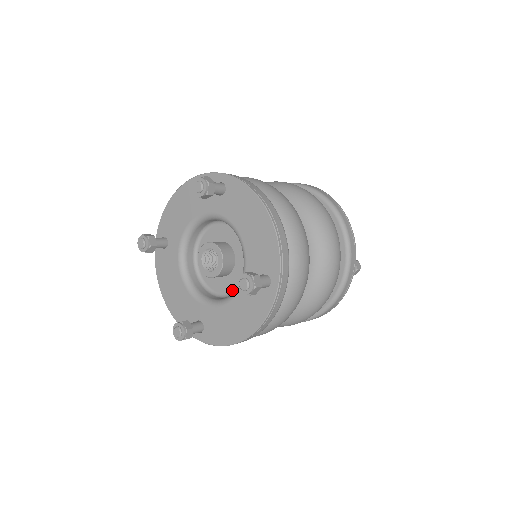
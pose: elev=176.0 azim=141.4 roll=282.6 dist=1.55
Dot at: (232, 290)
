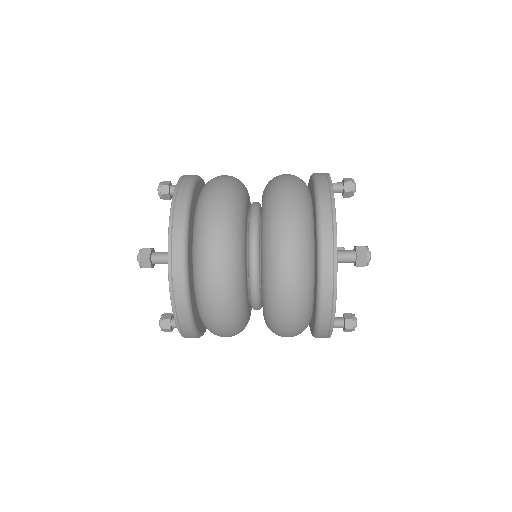
Dot at: occluded
